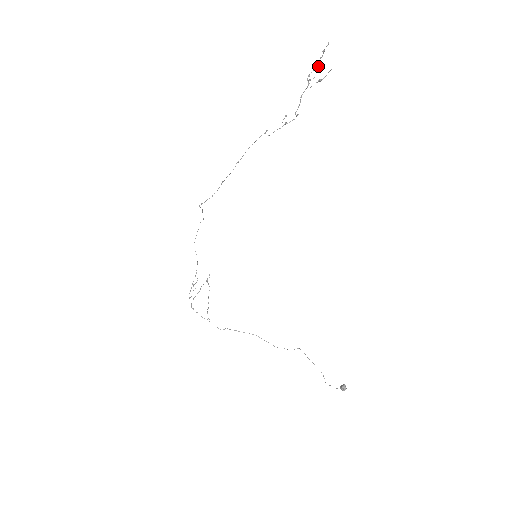
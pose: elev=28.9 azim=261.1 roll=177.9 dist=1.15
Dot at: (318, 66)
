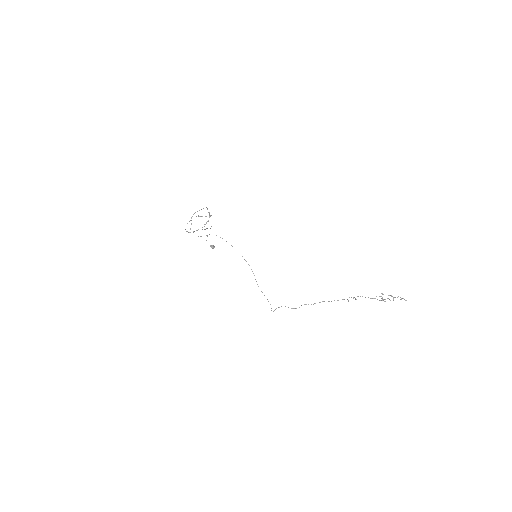
Dot at: occluded
